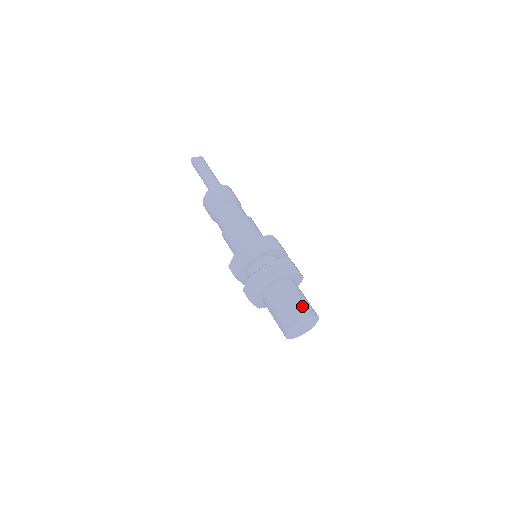
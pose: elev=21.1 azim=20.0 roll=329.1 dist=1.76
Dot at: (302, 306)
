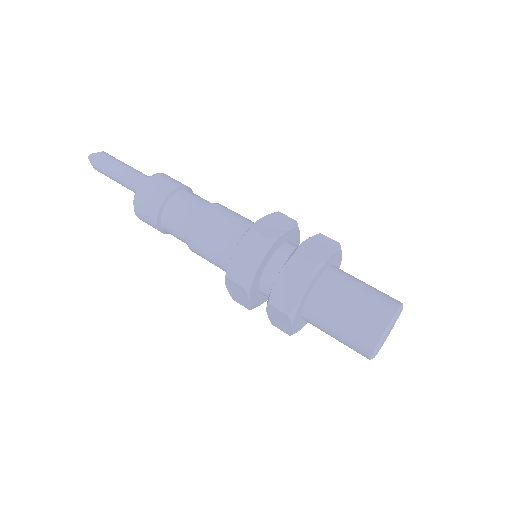
Dot at: (380, 294)
